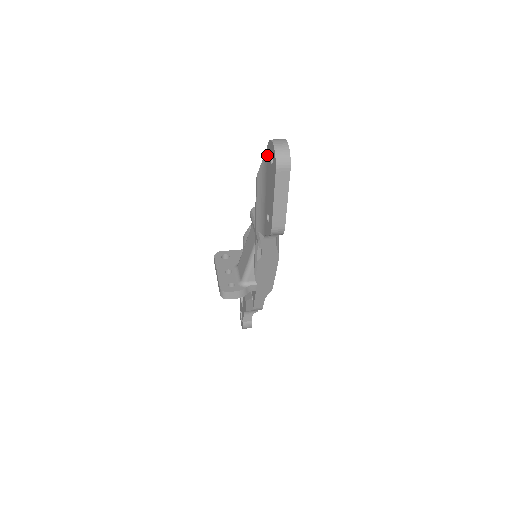
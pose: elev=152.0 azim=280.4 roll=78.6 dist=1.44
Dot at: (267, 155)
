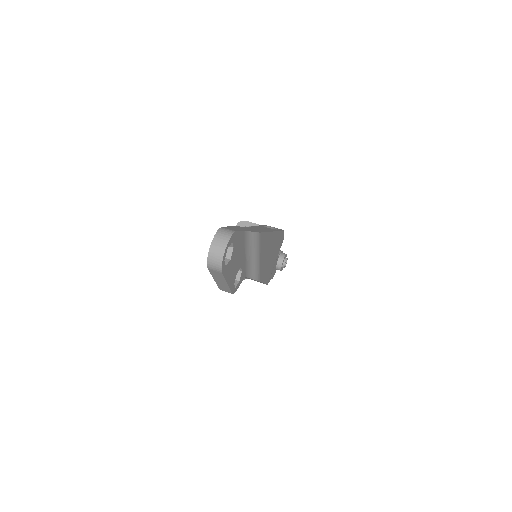
Dot at: occluded
